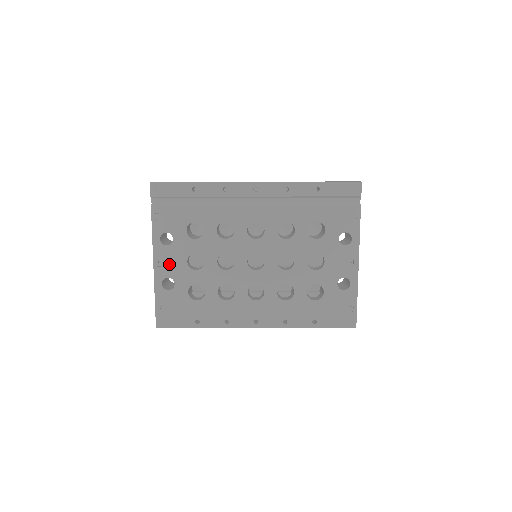
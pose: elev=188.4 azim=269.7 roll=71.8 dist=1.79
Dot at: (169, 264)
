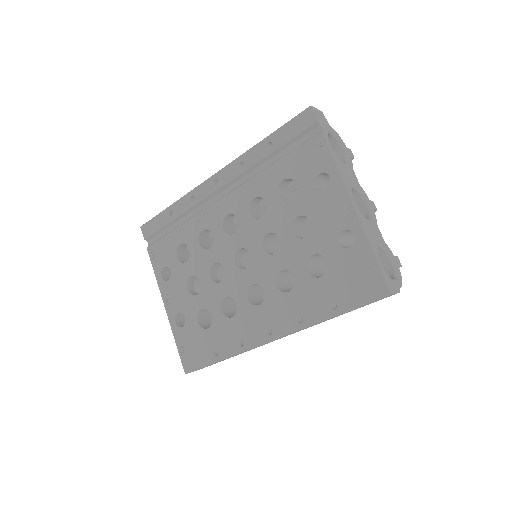
Dot at: (175, 299)
